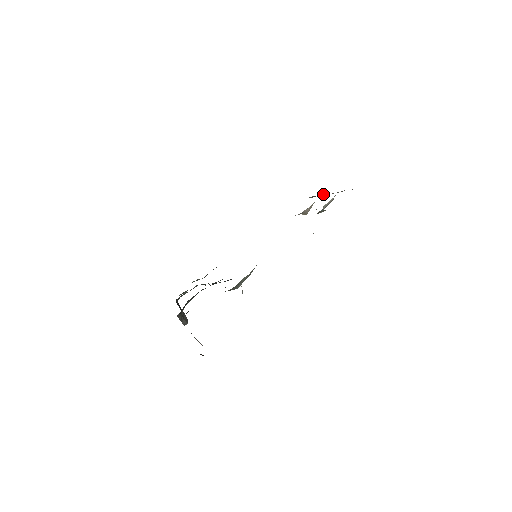
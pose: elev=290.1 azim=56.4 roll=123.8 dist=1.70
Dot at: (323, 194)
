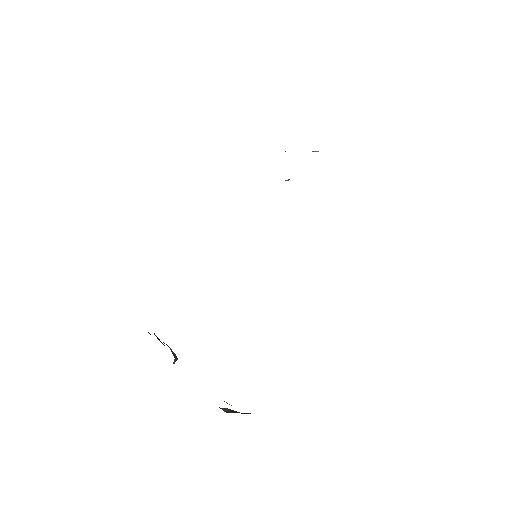
Dot at: occluded
